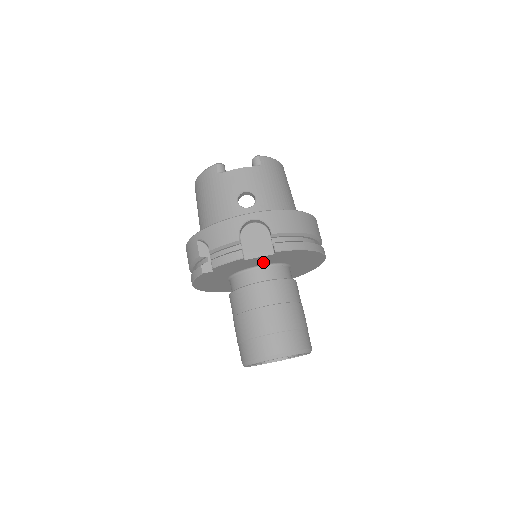
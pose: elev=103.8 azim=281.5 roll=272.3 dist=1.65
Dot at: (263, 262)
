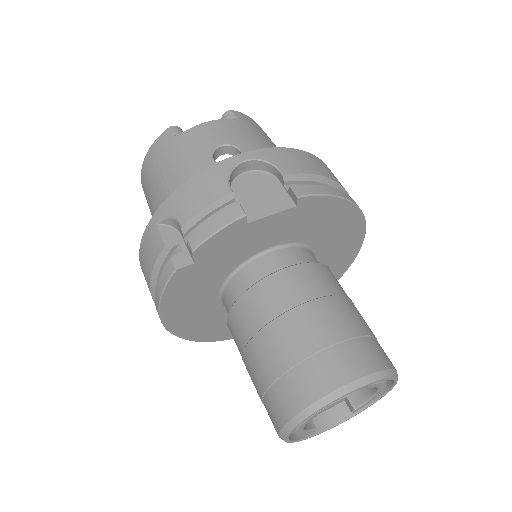
Dot at: (276, 237)
